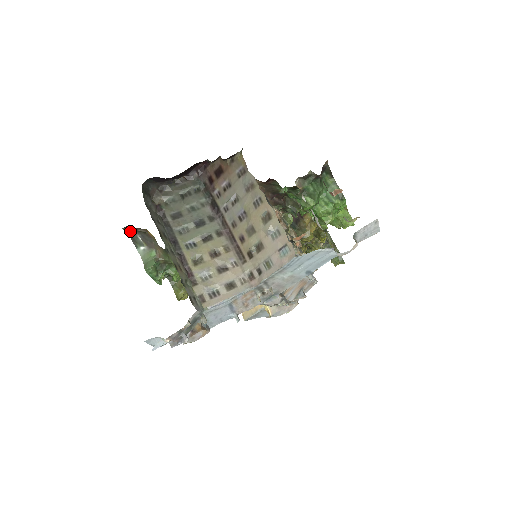
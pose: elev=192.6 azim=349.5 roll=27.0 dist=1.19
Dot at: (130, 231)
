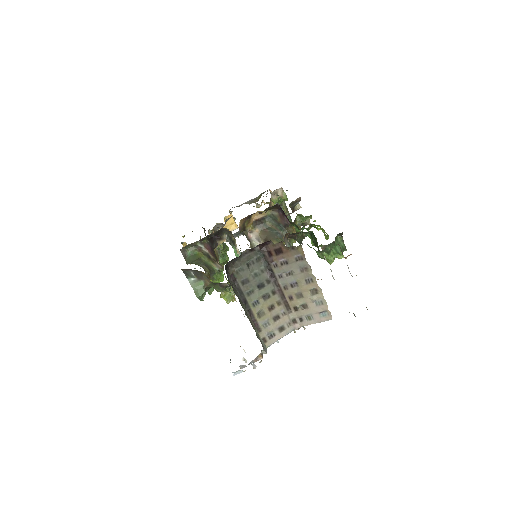
Dot at: (185, 269)
